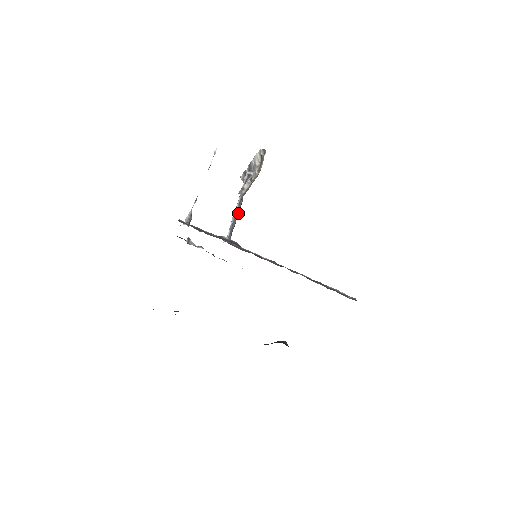
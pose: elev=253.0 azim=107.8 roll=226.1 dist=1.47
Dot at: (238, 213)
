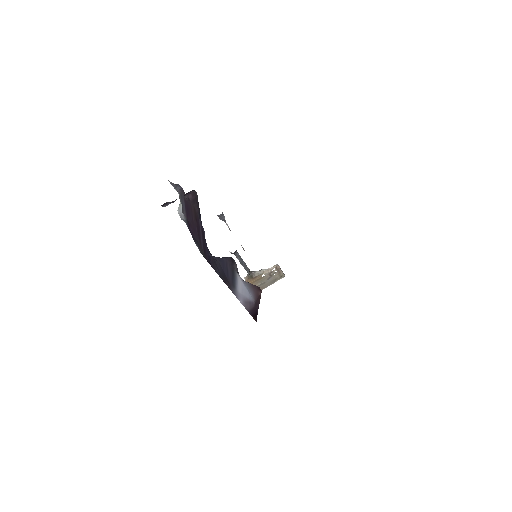
Dot at: (244, 267)
